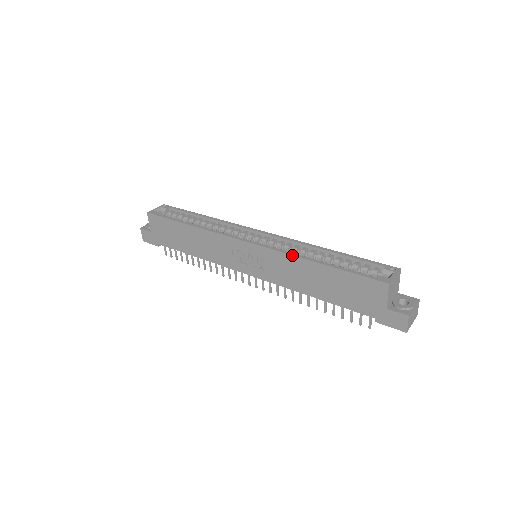
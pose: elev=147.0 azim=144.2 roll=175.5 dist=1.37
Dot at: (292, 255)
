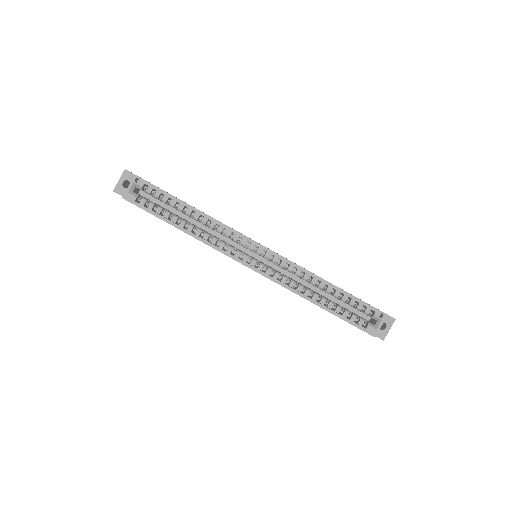
Dot at: occluded
